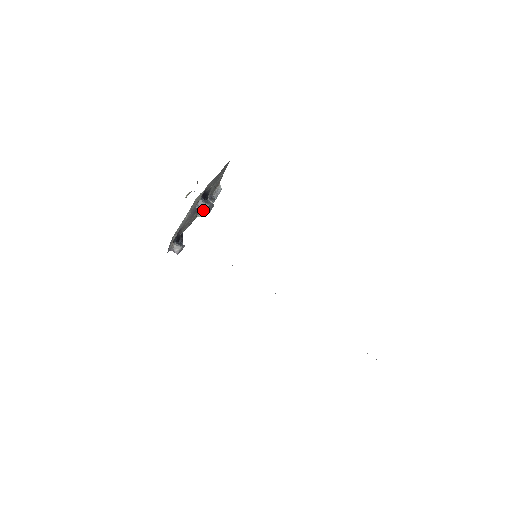
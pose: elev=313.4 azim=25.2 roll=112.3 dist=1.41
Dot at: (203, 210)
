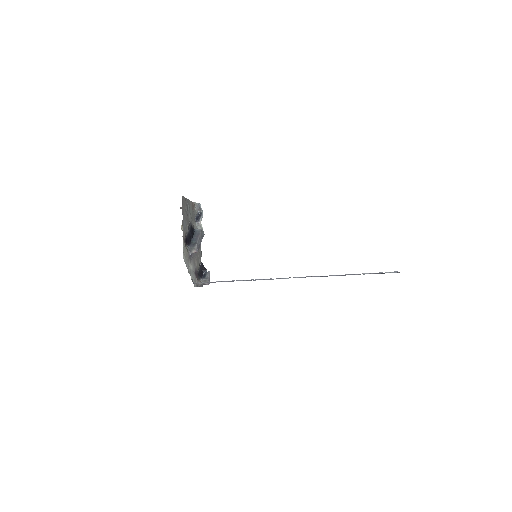
Dot at: (196, 252)
